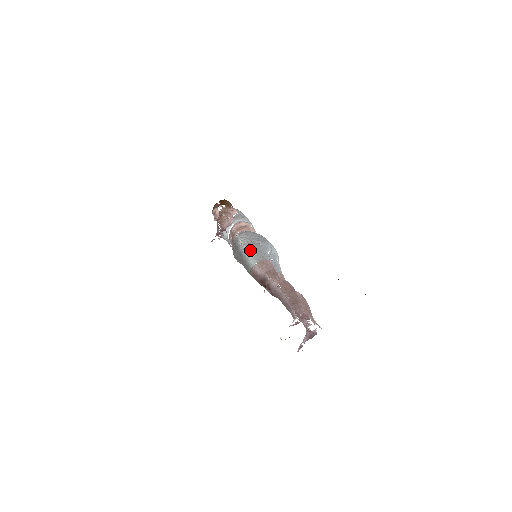
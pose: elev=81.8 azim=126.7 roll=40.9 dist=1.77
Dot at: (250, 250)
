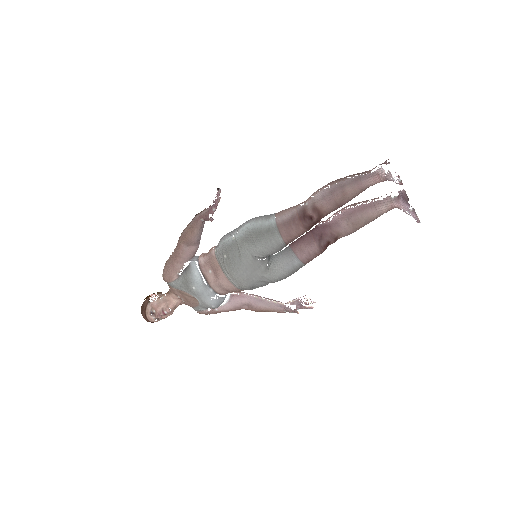
Dot at: (253, 220)
